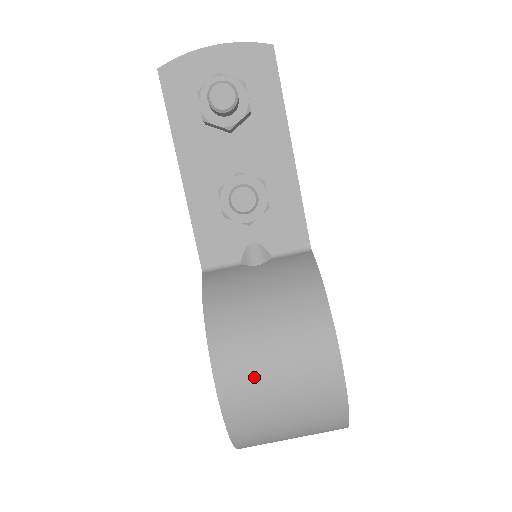
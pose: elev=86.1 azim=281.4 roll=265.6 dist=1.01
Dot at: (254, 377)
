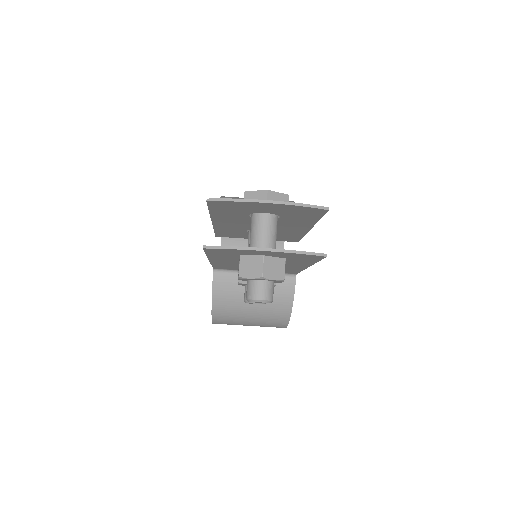
Dot at: occluded
